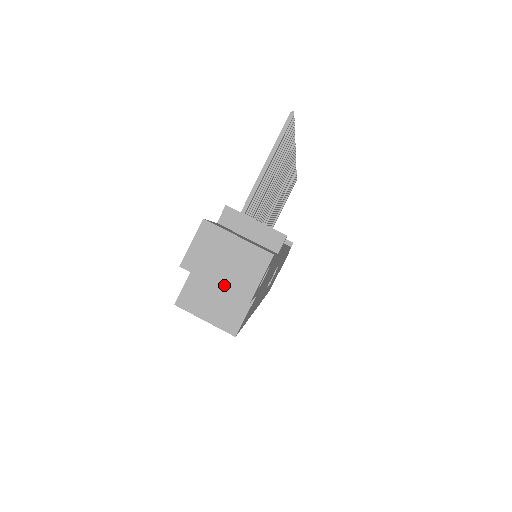
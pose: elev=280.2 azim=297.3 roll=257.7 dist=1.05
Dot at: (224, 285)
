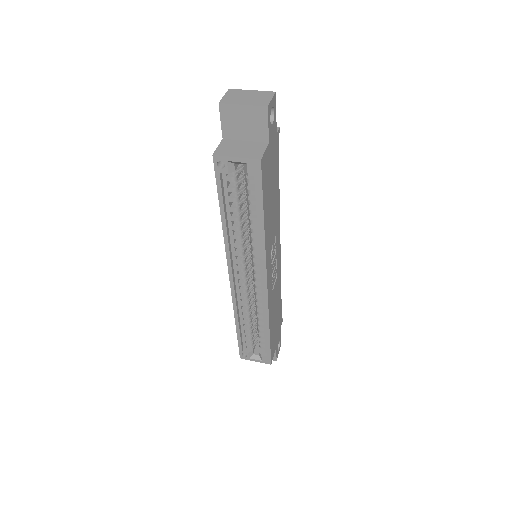
Dot at: (249, 104)
